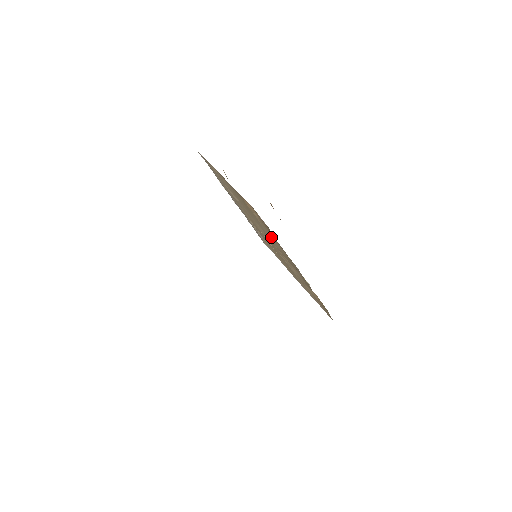
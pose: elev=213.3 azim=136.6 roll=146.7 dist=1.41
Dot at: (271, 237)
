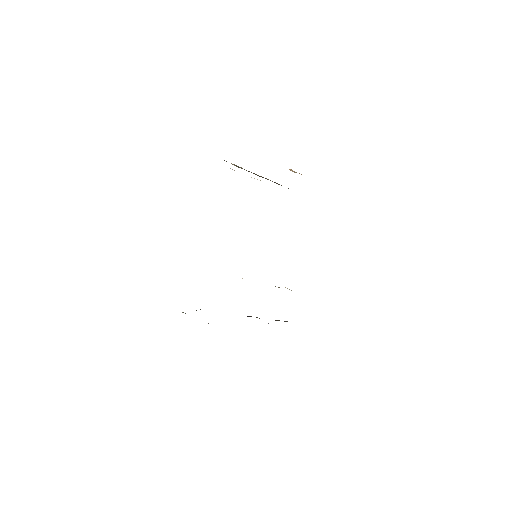
Dot at: occluded
